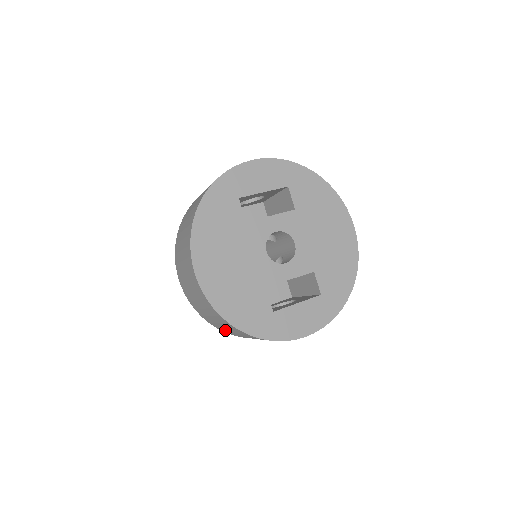
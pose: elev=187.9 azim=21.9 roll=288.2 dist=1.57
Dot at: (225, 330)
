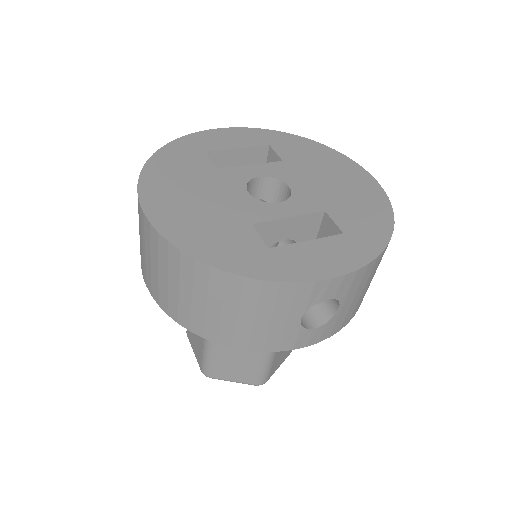
Dot at: (211, 325)
